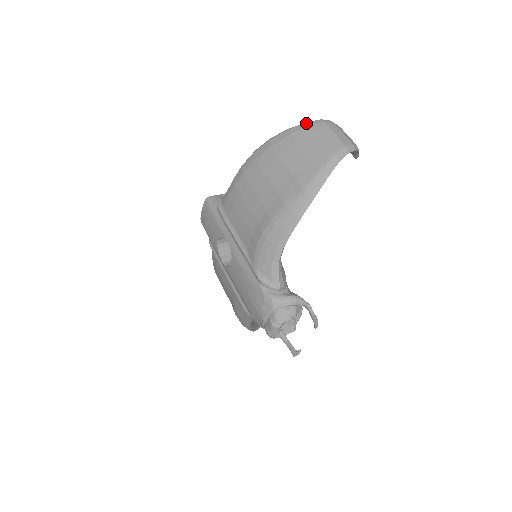
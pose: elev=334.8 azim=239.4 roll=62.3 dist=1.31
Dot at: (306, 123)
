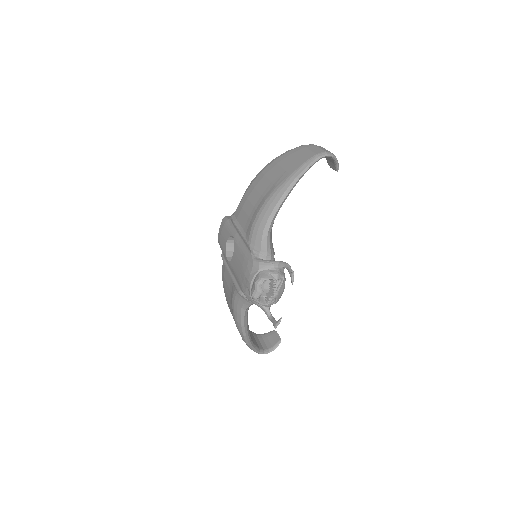
Dot at: (300, 146)
